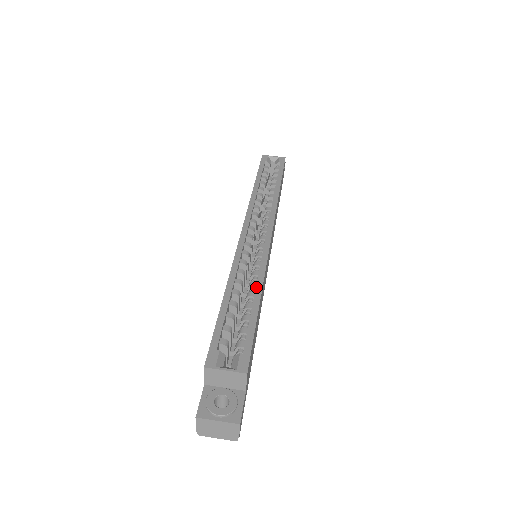
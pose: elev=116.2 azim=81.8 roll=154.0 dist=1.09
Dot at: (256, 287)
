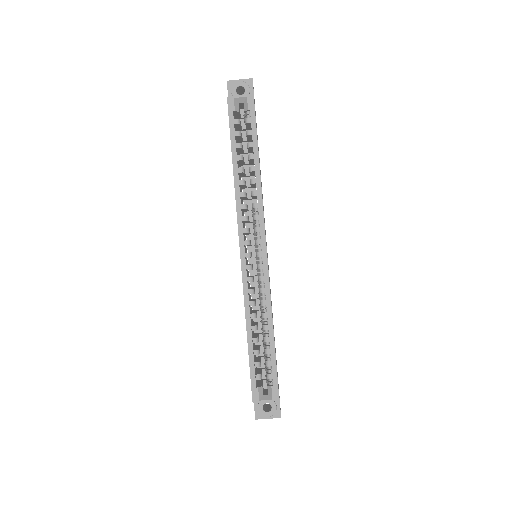
Dot at: (268, 322)
